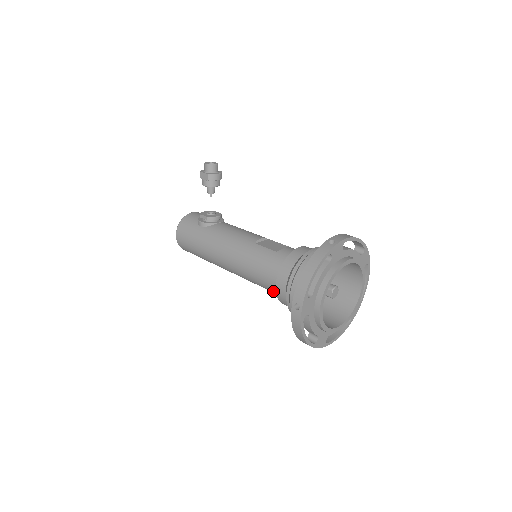
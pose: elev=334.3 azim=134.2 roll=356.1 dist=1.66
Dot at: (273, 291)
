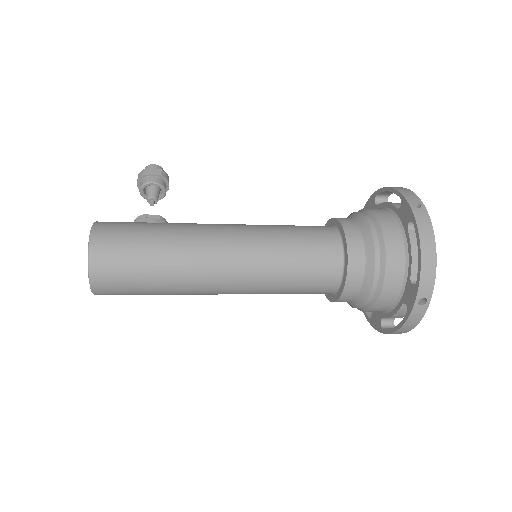
Dot at: (326, 260)
